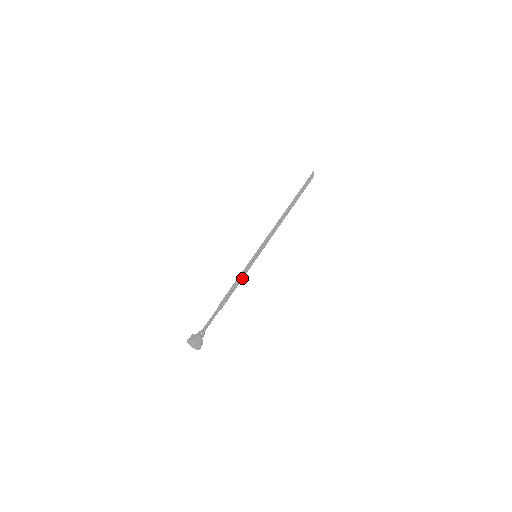
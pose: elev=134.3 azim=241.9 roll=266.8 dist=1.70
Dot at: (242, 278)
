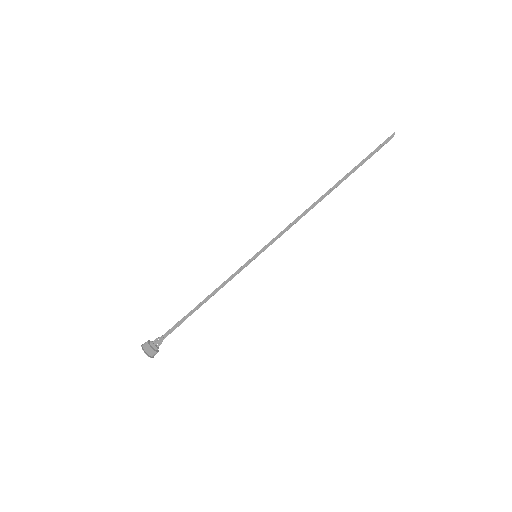
Dot at: (229, 280)
